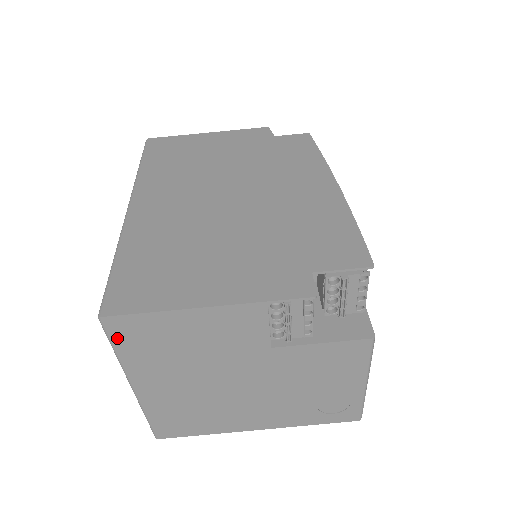
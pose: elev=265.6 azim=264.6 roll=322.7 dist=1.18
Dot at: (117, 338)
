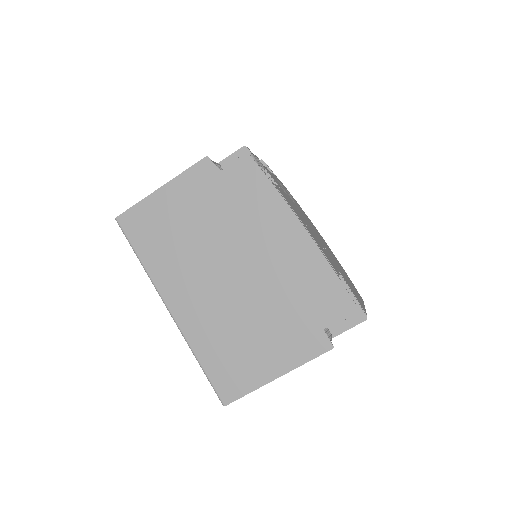
Dot at: occluded
